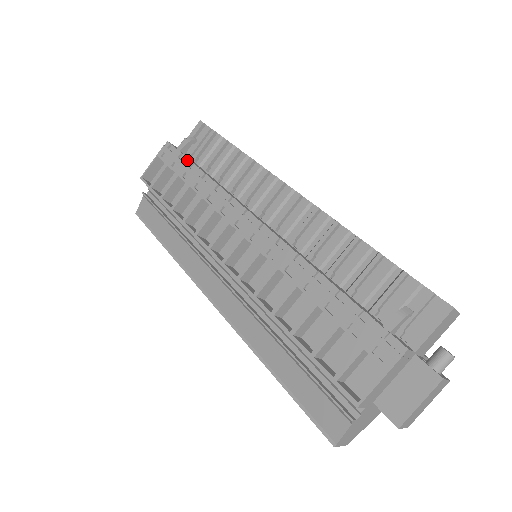
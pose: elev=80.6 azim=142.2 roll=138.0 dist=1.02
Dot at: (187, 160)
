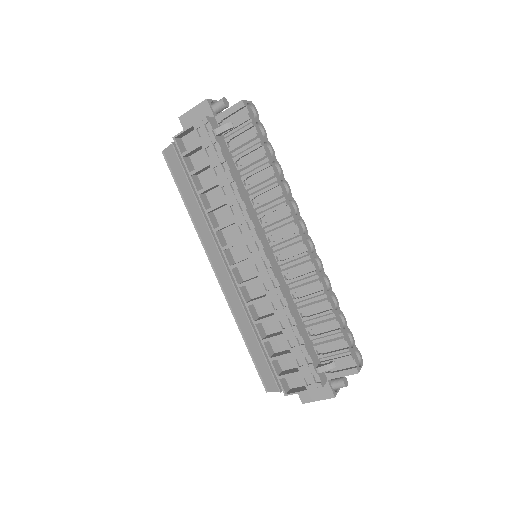
Dot at: (221, 155)
